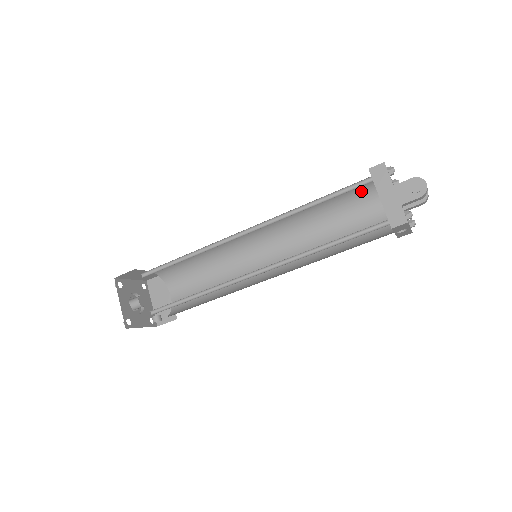
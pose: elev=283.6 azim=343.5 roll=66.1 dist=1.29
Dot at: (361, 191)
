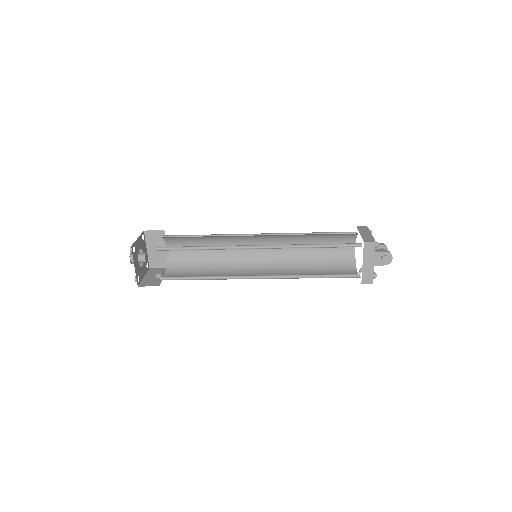
Dot at: occluded
